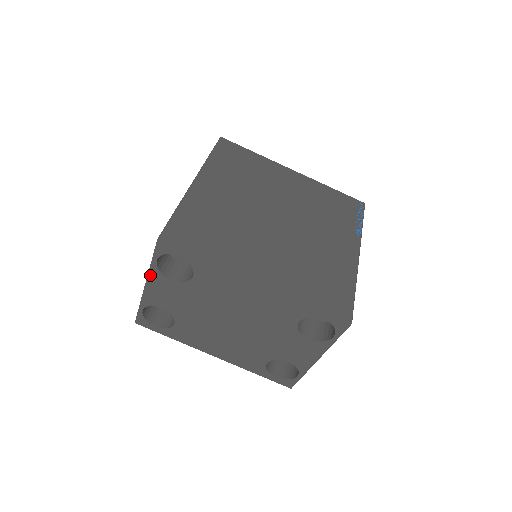
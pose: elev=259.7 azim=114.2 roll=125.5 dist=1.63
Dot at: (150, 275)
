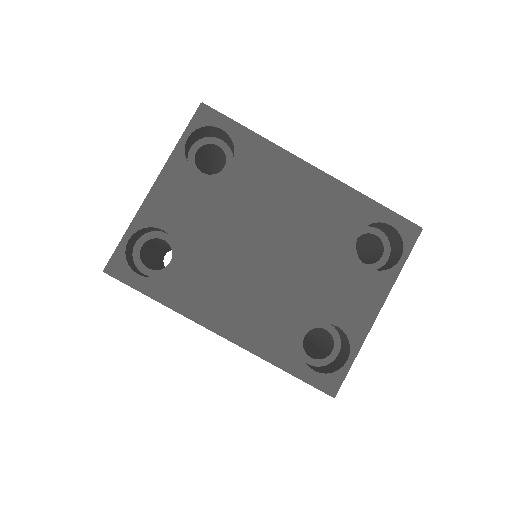
Dot at: (168, 165)
